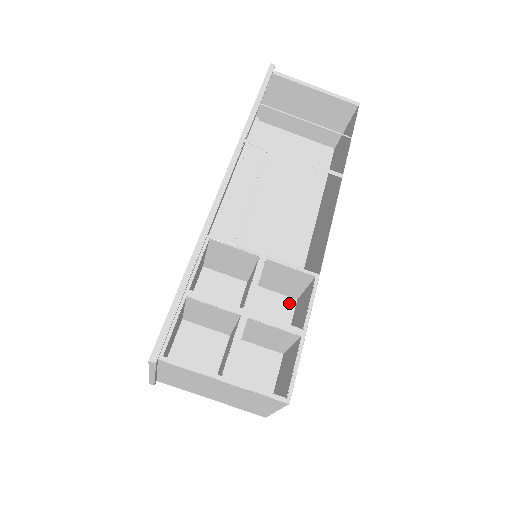
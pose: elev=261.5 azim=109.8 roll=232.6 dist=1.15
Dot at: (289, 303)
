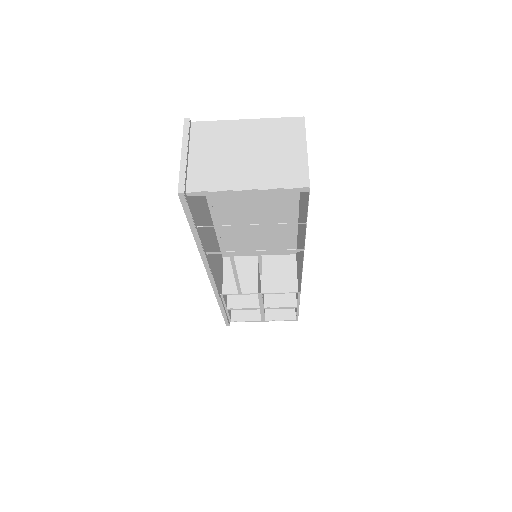
Dot at: occluded
